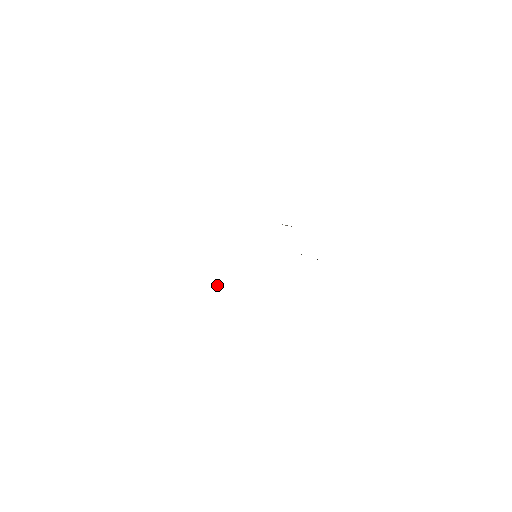
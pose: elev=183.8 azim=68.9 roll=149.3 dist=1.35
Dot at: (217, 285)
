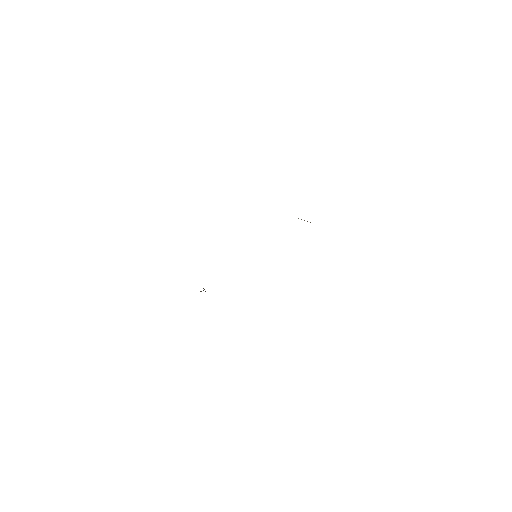
Dot at: (201, 291)
